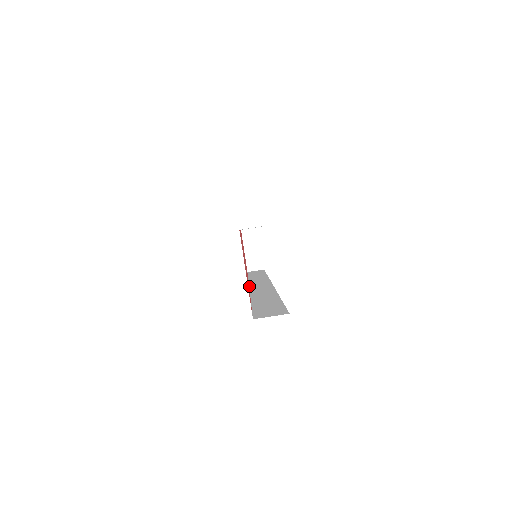
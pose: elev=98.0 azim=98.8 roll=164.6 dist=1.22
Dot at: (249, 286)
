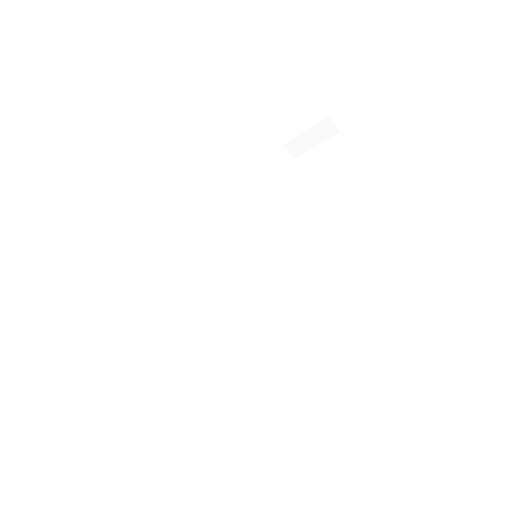
Dot at: (226, 259)
